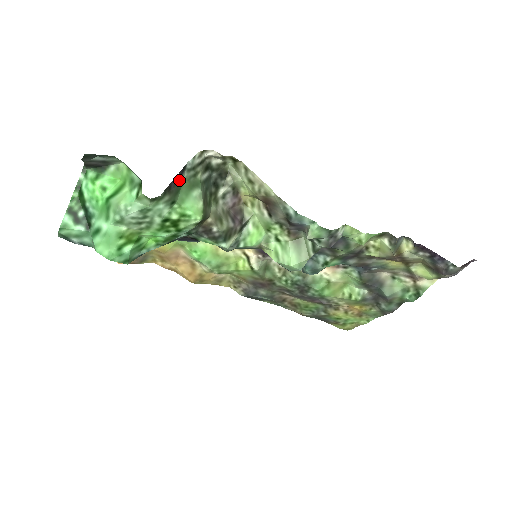
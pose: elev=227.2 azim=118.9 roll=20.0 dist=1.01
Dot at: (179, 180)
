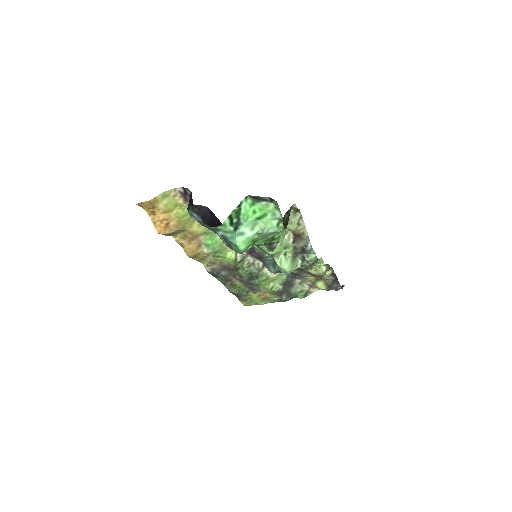
Dot at: (286, 219)
